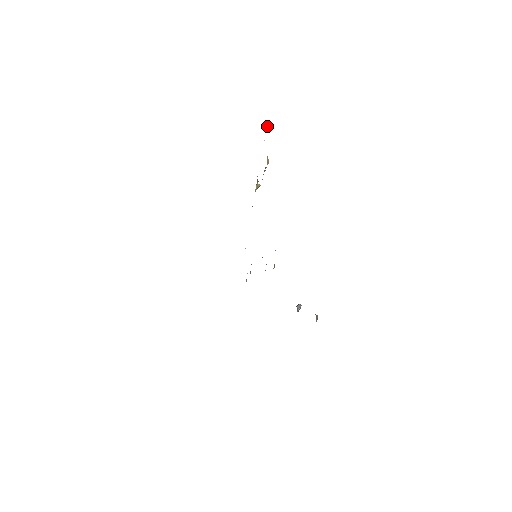
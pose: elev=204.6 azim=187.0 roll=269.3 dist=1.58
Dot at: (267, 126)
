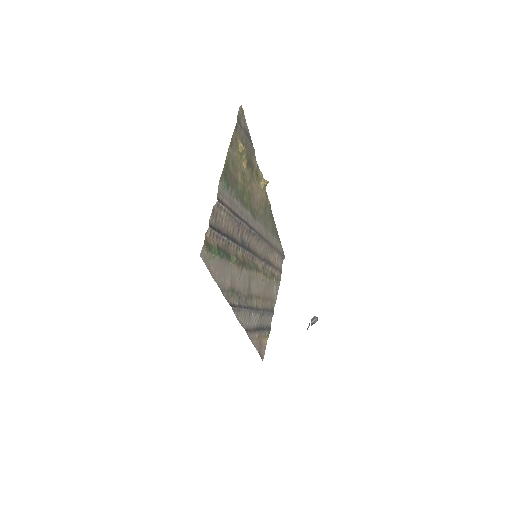
Dot at: (240, 110)
